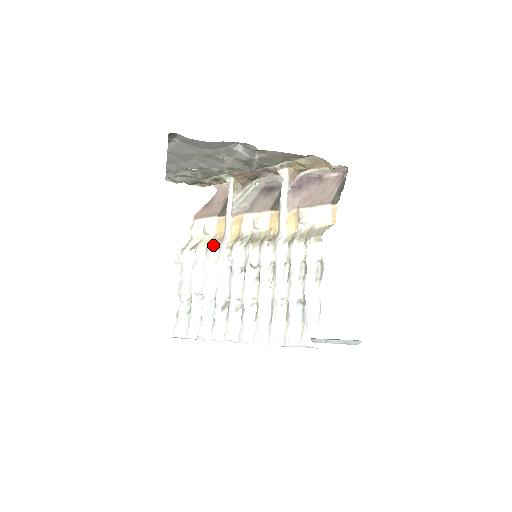
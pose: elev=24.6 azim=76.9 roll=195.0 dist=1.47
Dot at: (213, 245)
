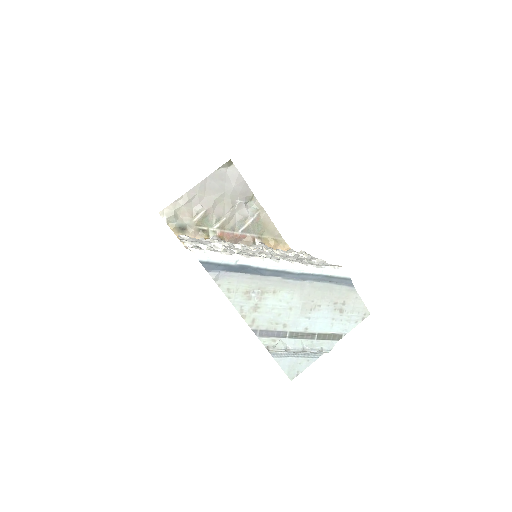
Dot at: (218, 240)
